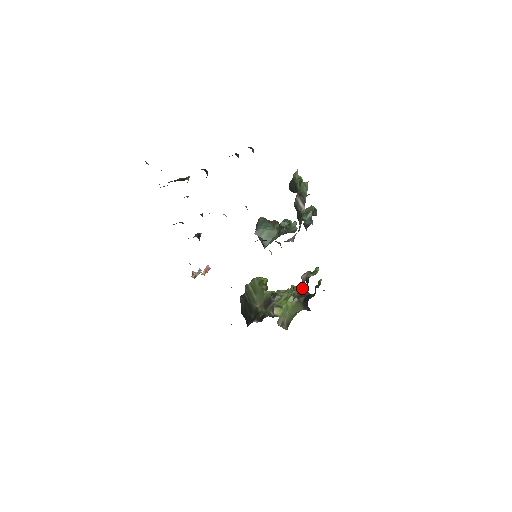
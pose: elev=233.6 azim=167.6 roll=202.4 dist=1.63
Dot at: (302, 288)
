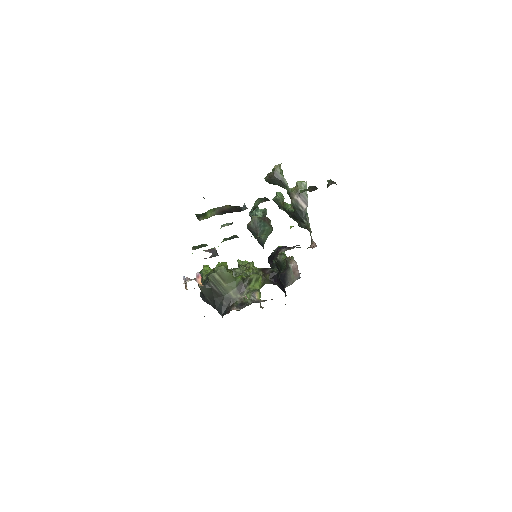
Dot at: (253, 263)
